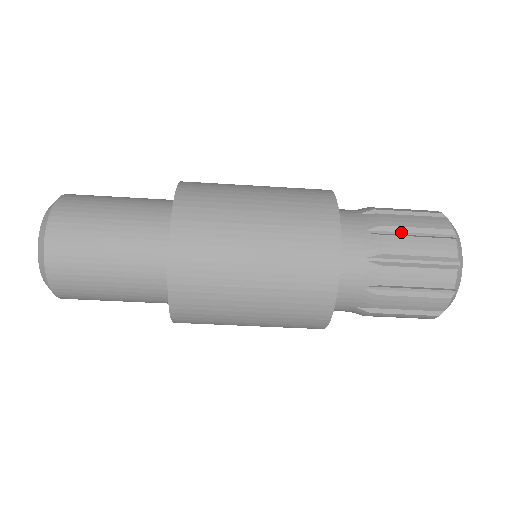
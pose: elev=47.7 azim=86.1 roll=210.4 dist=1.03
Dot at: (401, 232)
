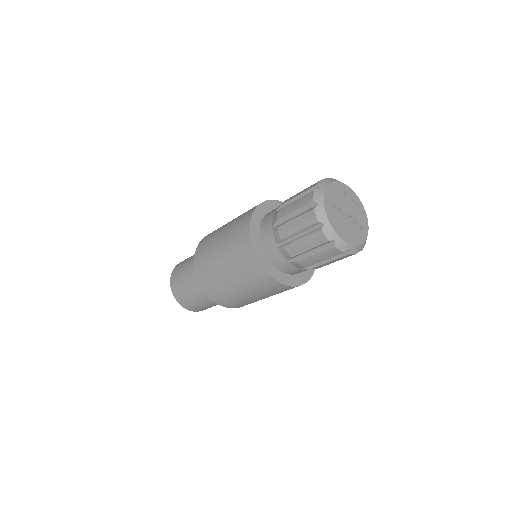
Dot at: occluded
